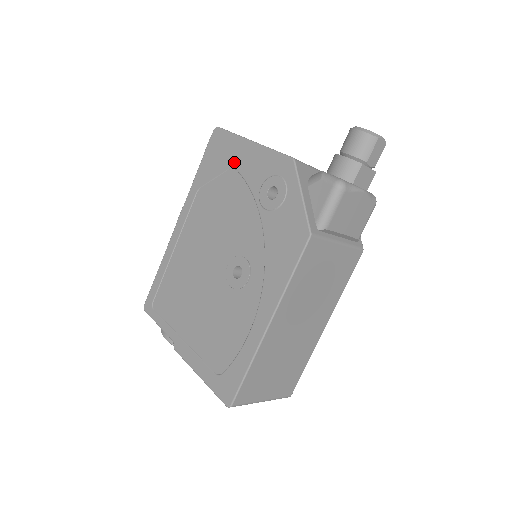
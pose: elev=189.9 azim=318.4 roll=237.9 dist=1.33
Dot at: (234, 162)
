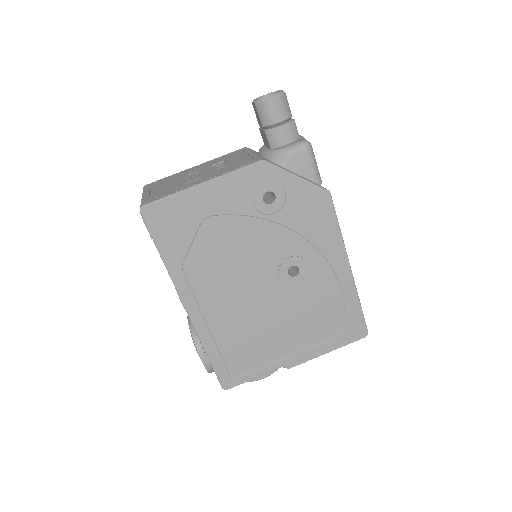
Dot at: (201, 213)
